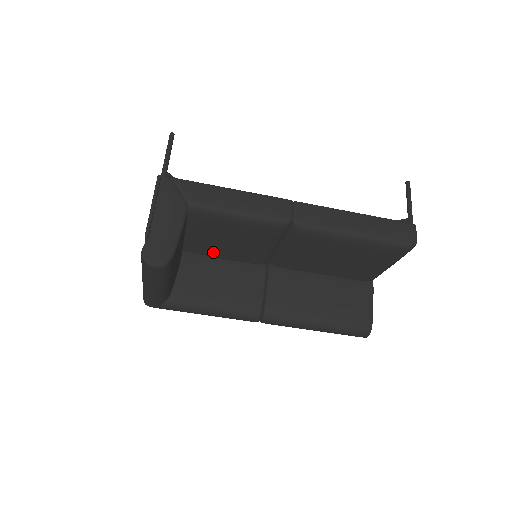
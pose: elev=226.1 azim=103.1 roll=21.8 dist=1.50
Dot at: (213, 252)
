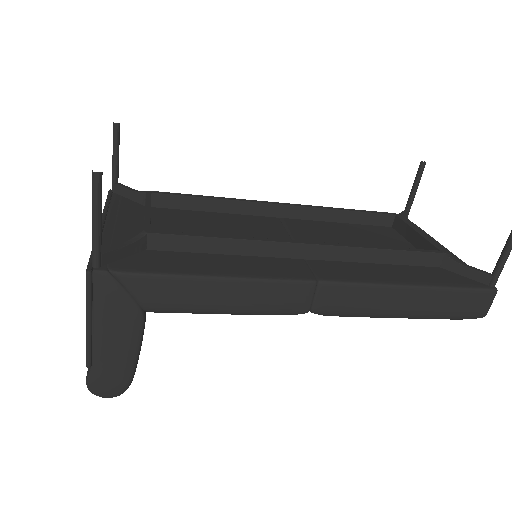
Dot at: occluded
